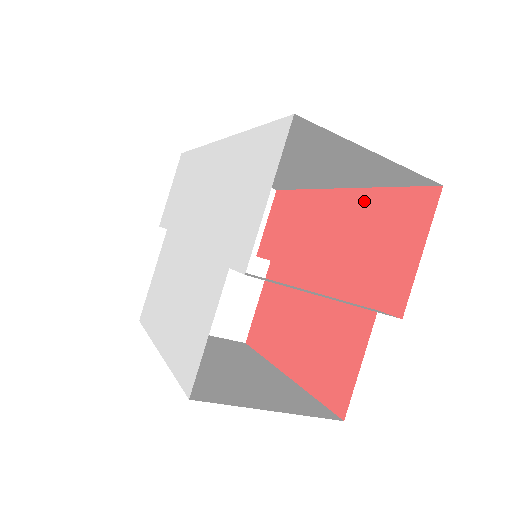
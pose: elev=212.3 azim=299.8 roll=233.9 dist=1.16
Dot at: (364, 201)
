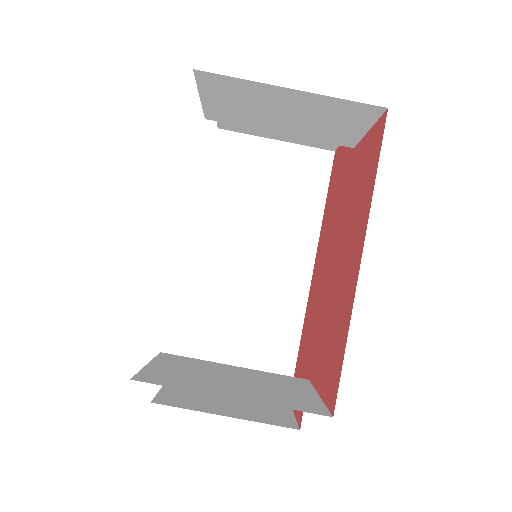
Dot at: (323, 227)
